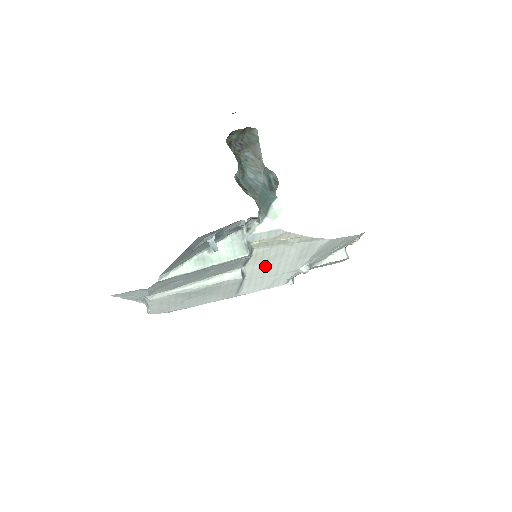
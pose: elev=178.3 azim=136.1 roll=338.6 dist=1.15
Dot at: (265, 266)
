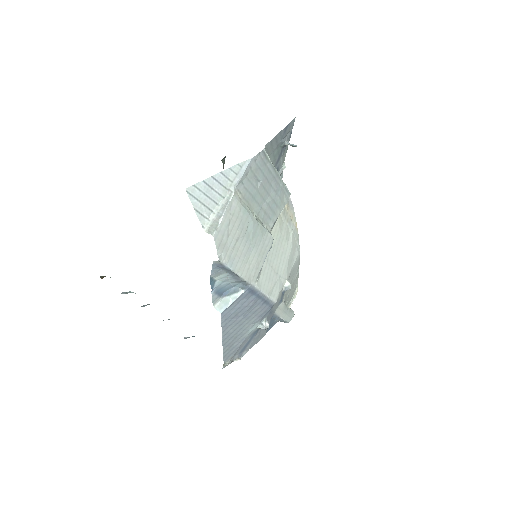
Dot at: (276, 249)
